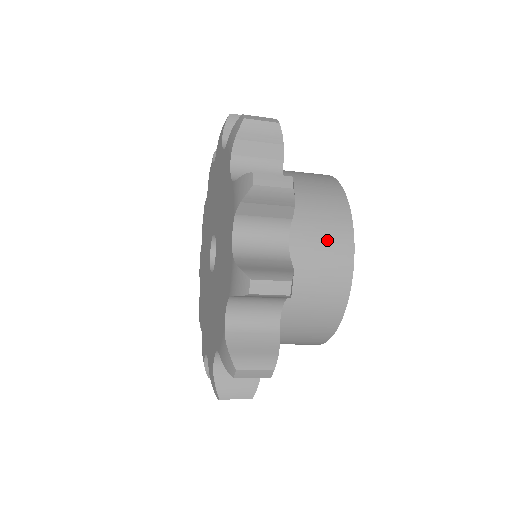
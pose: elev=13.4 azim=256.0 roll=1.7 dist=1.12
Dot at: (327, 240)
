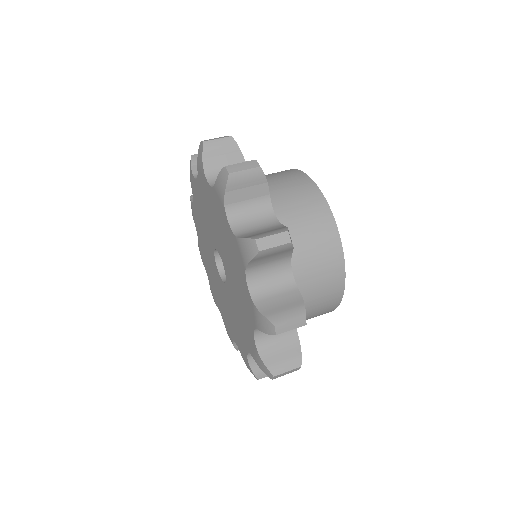
Dot at: occluded
